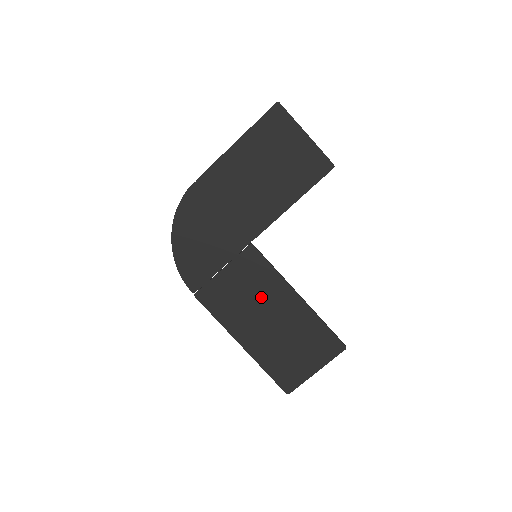
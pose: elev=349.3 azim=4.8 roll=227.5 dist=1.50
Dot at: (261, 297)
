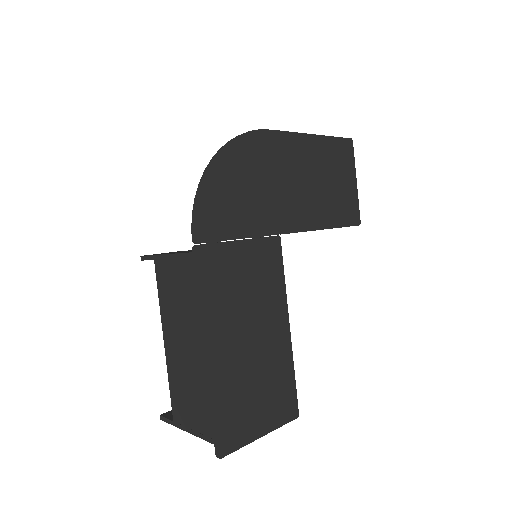
Dot at: (259, 302)
